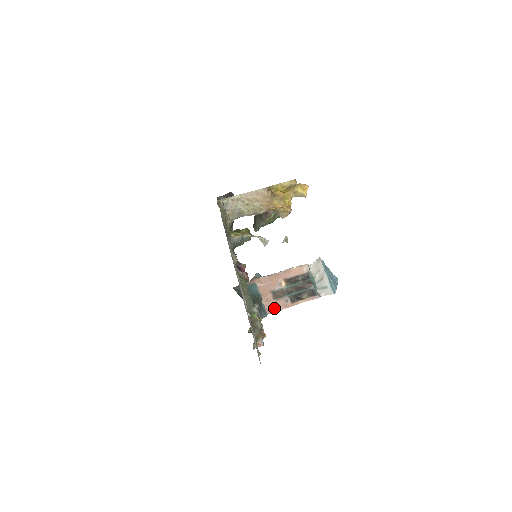
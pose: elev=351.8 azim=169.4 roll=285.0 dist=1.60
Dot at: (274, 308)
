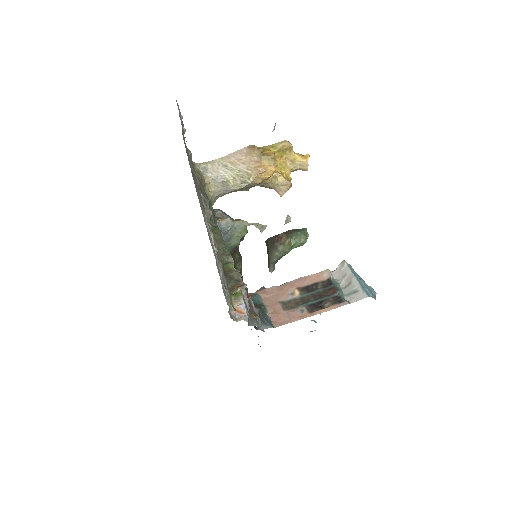
Dot at: (284, 320)
